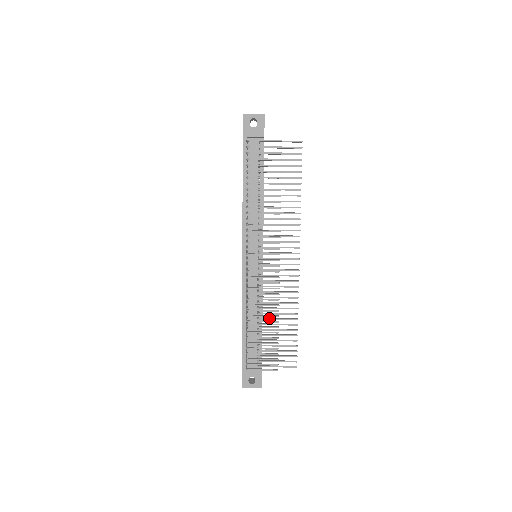
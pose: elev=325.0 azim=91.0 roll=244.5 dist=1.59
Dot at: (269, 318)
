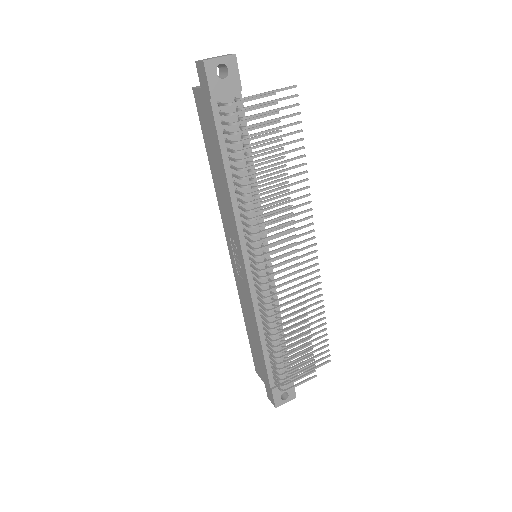
Dot at: (293, 325)
